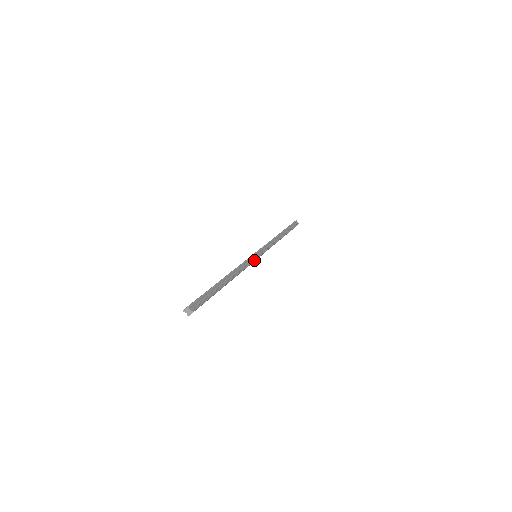
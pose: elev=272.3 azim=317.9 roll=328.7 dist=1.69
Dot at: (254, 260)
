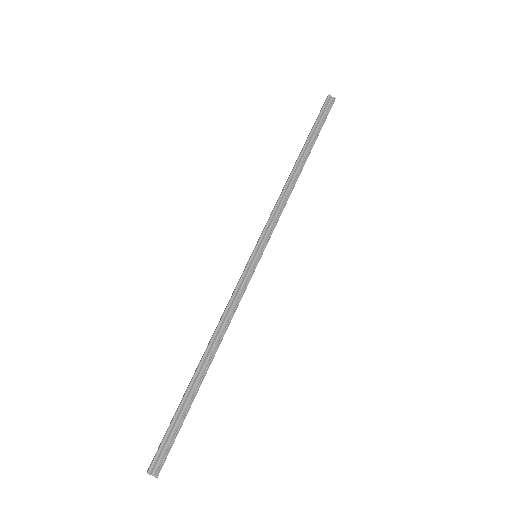
Dot at: (251, 275)
